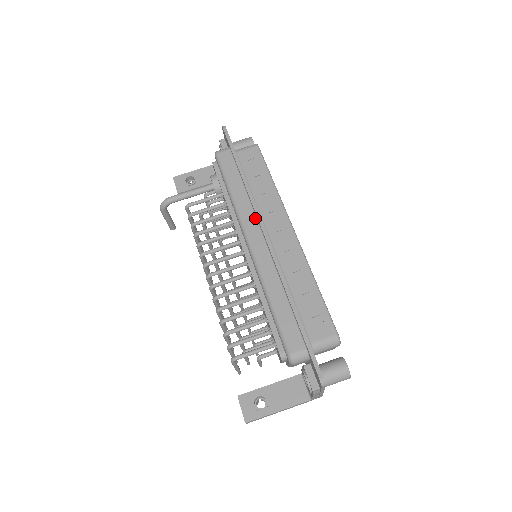
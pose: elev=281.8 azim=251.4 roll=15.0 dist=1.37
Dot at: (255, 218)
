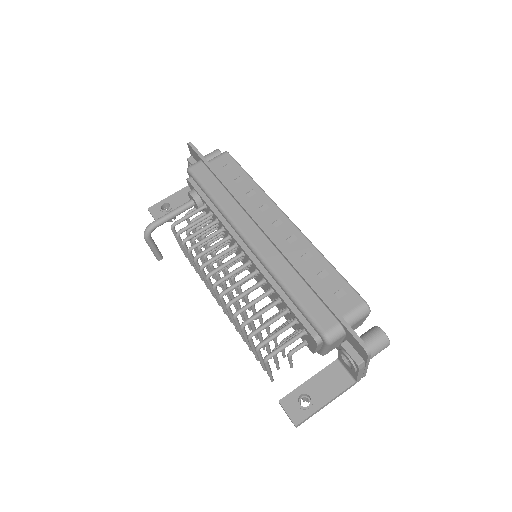
Dot at: (246, 216)
